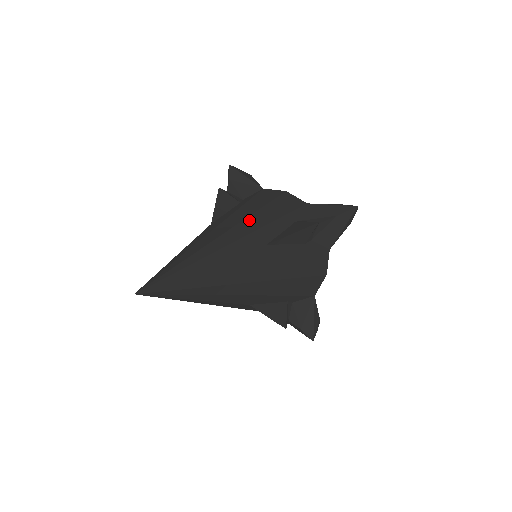
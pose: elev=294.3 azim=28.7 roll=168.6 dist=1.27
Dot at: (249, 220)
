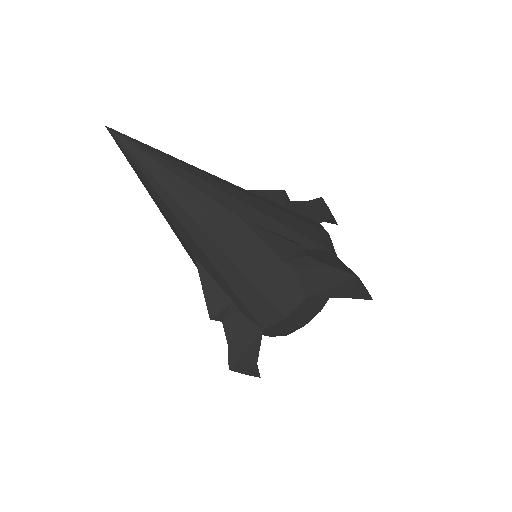
Dot at: (257, 200)
